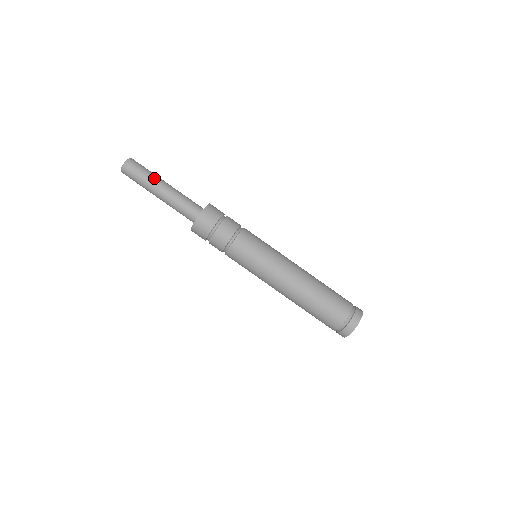
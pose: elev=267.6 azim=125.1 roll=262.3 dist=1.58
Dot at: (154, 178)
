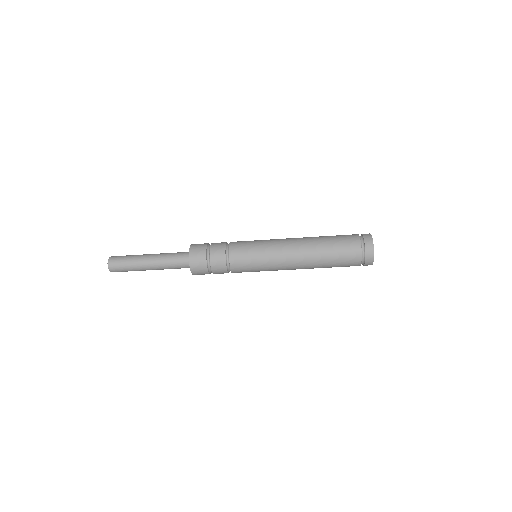
Dot at: (137, 266)
